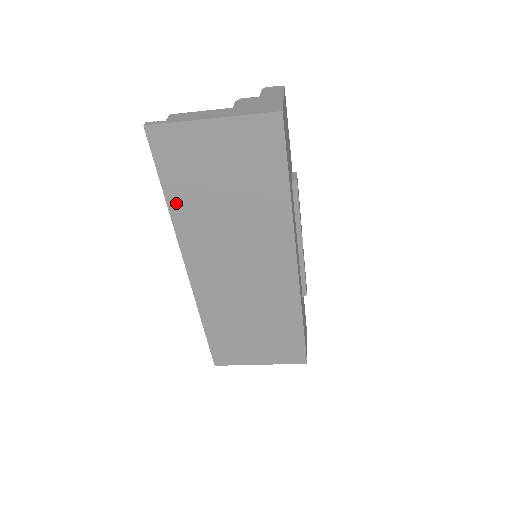
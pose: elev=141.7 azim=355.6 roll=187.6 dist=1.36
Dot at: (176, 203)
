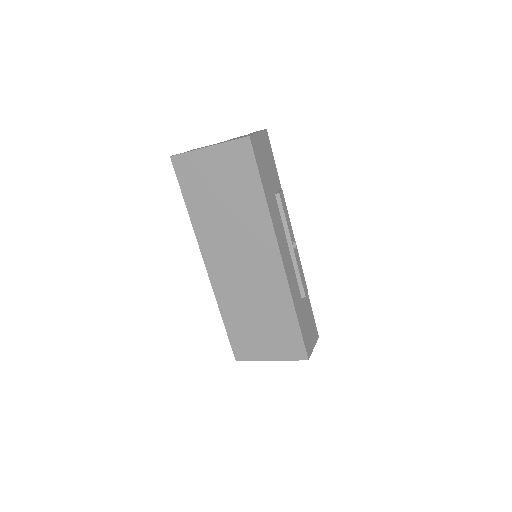
Dot at: (193, 211)
